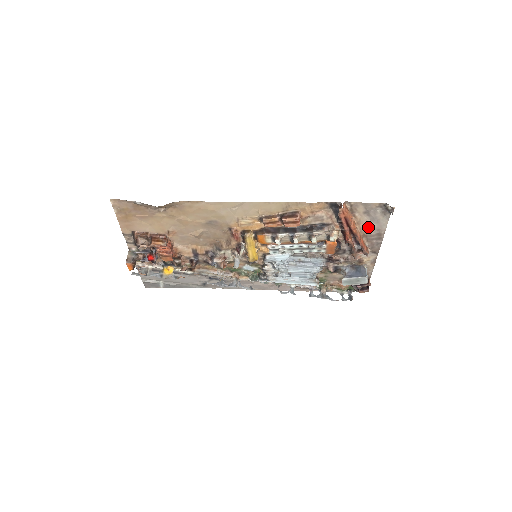
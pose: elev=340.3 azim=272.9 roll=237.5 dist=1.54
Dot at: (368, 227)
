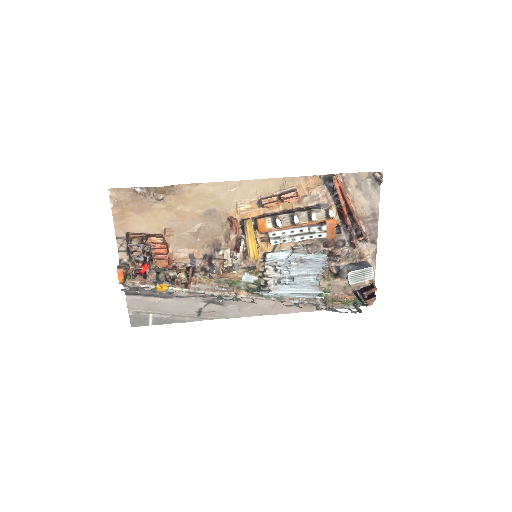
Dot at: (362, 206)
